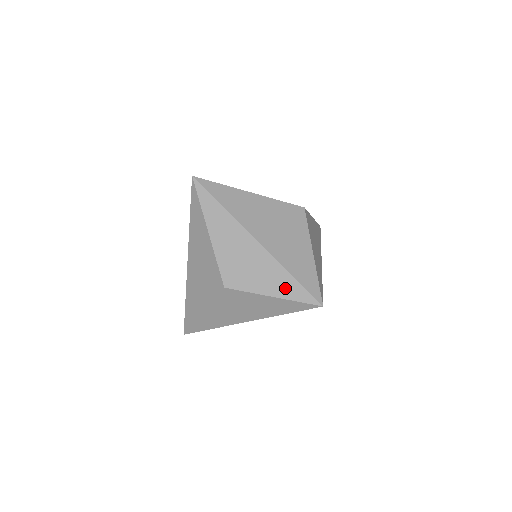
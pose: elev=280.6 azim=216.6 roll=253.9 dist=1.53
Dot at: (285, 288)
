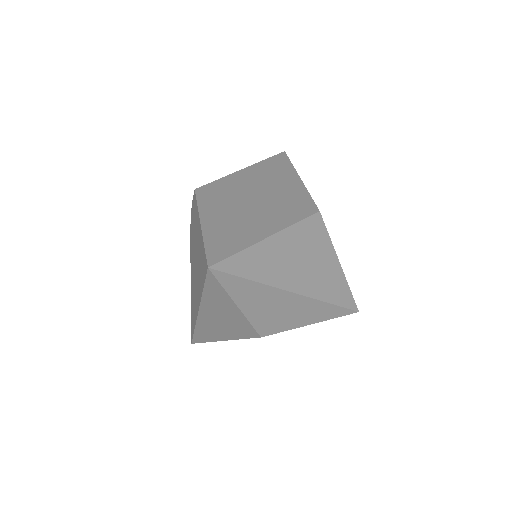
Dot at: (324, 314)
